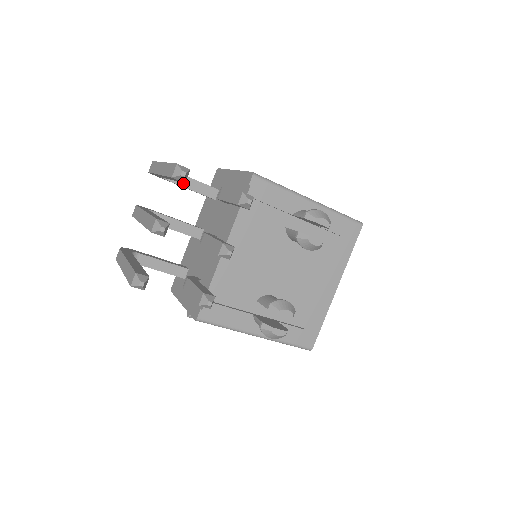
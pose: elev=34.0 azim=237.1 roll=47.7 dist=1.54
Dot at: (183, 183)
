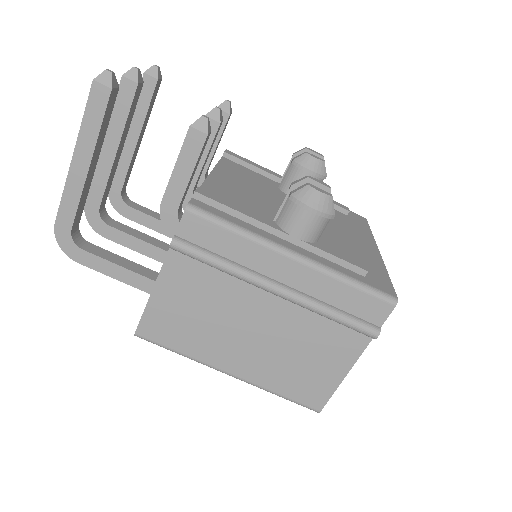
Dot at: (148, 213)
